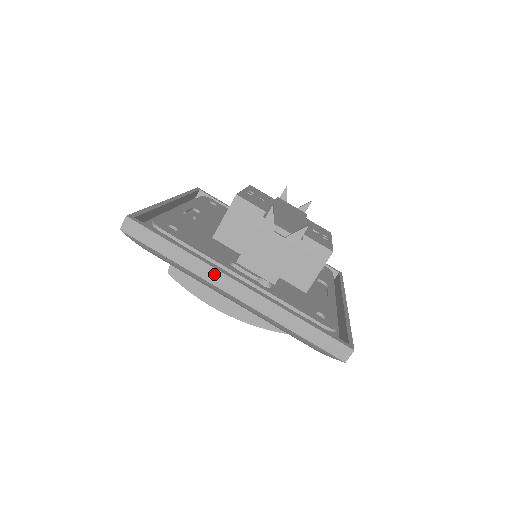
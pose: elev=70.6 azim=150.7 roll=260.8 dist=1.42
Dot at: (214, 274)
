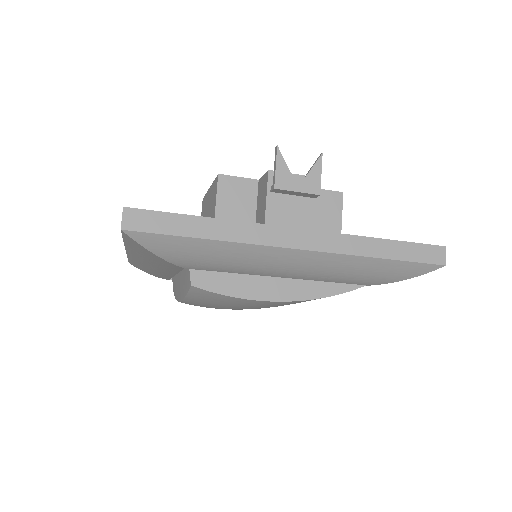
Dot at: (265, 232)
